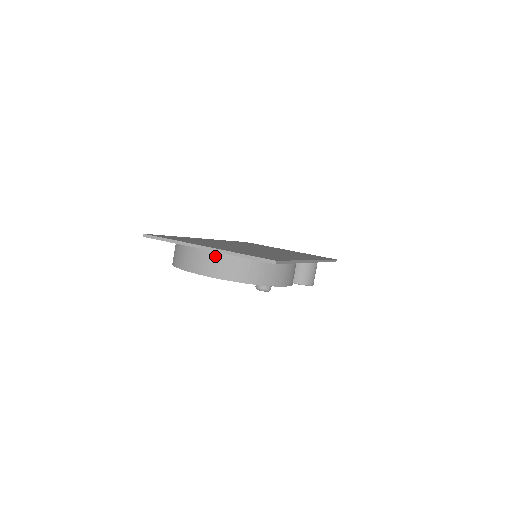
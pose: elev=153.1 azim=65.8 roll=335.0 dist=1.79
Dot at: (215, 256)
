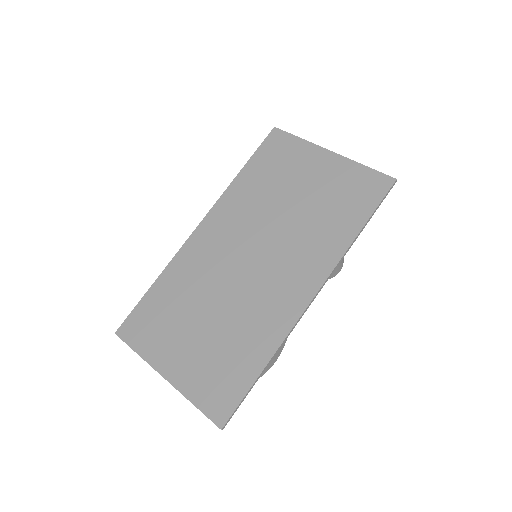
Dot at: occluded
